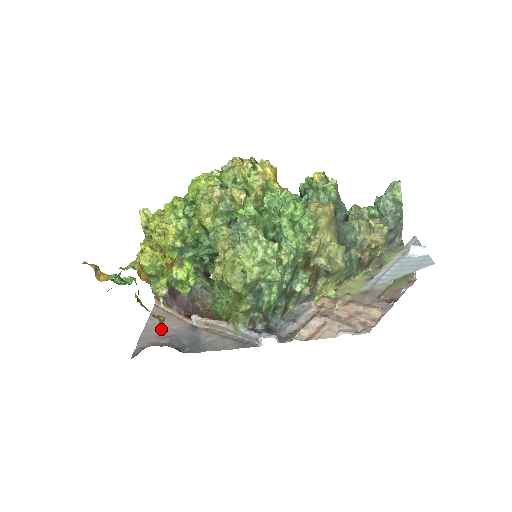
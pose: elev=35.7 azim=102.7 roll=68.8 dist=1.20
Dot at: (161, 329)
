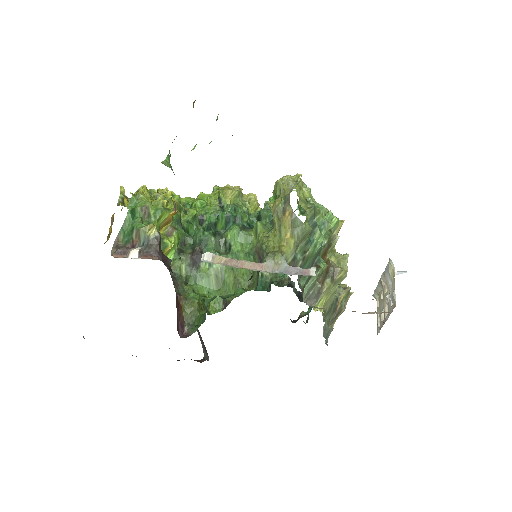
Dot at: occluded
